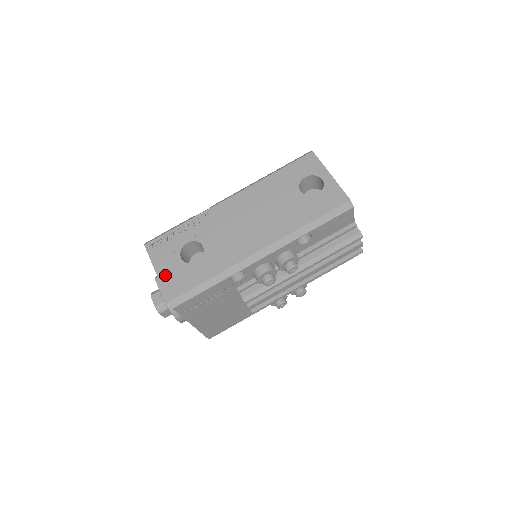
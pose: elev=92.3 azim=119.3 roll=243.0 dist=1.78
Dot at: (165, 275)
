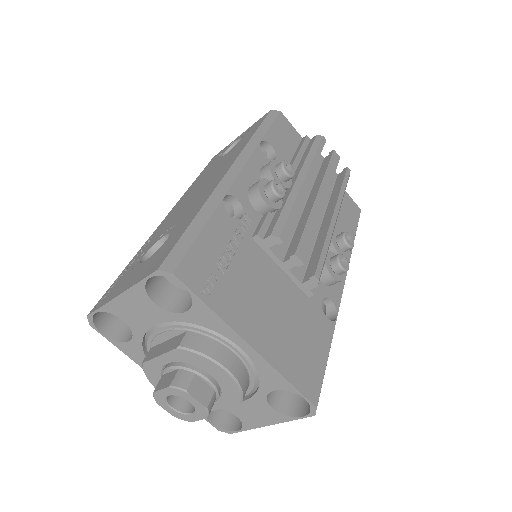
Dot at: (134, 280)
